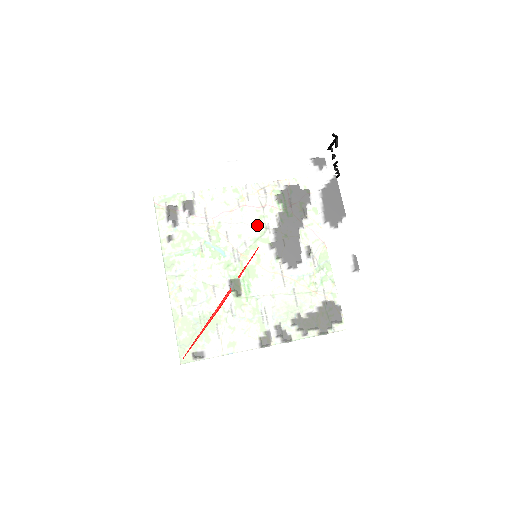
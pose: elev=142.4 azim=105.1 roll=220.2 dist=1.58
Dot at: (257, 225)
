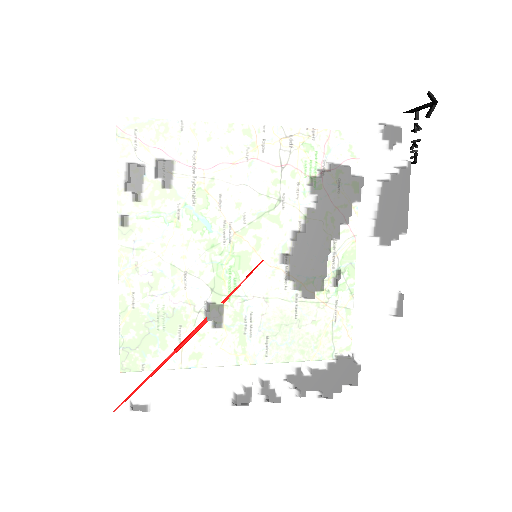
Dot at: (269, 220)
